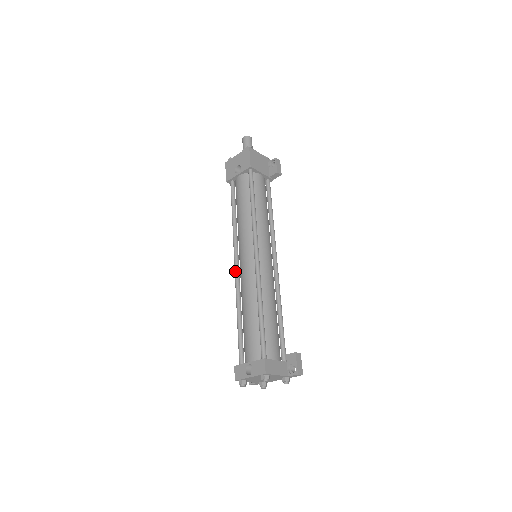
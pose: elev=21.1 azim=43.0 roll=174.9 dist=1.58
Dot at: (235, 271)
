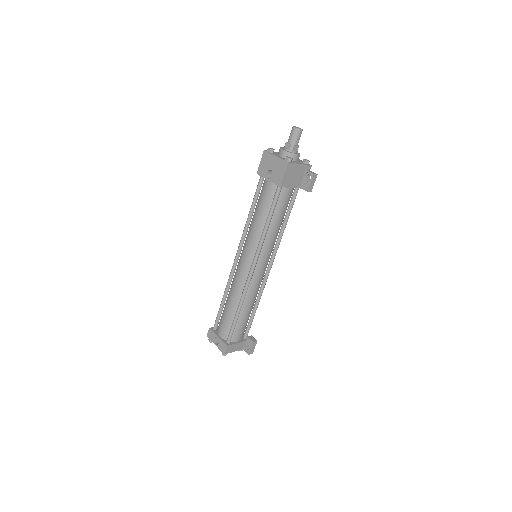
Dot at: (233, 264)
